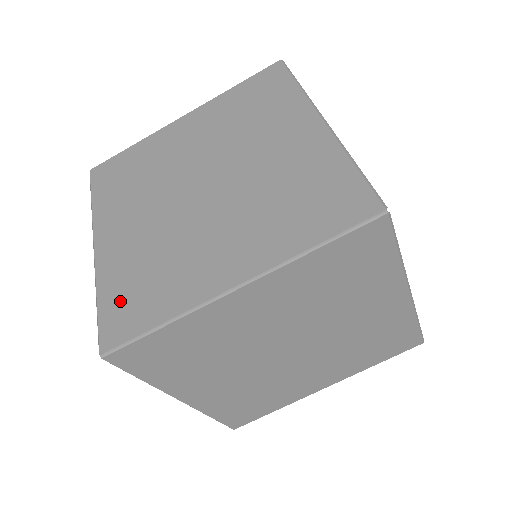
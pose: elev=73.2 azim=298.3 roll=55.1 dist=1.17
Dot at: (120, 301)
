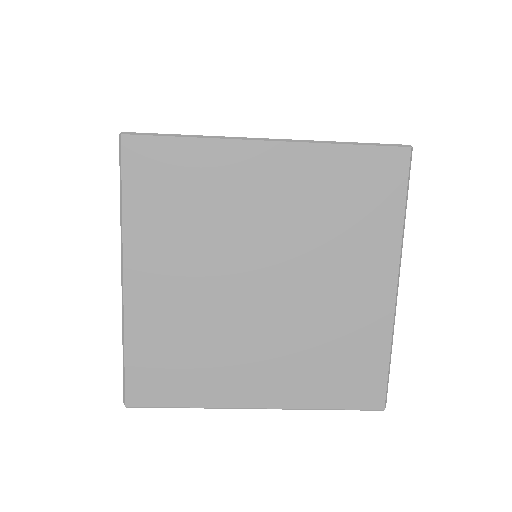
Dot at: (150, 366)
